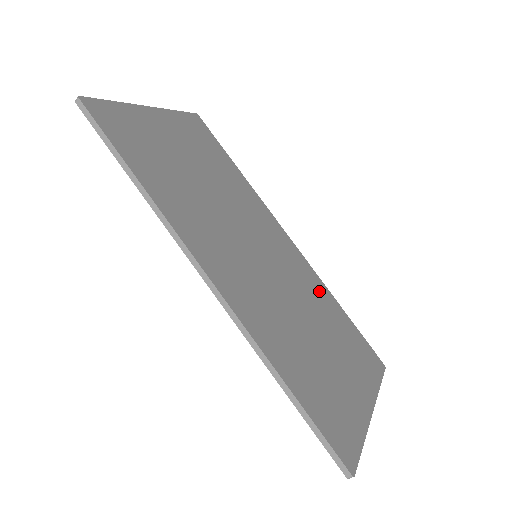
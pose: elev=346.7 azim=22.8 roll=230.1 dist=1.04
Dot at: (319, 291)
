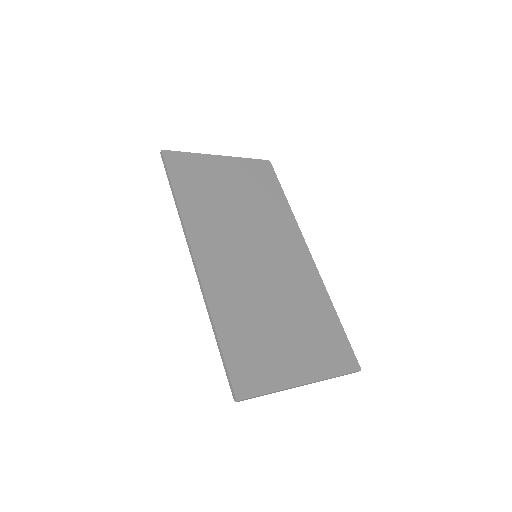
Dot at: (314, 294)
